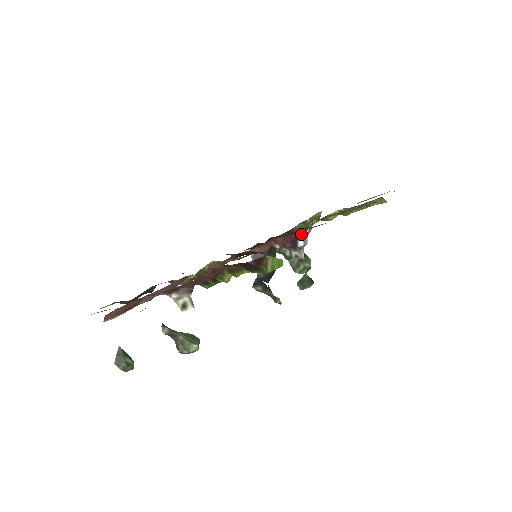
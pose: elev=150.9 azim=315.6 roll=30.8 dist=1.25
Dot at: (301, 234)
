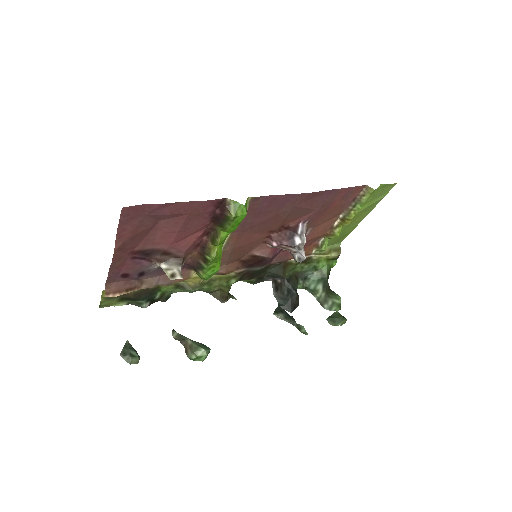
Dot at: (295, 230)
